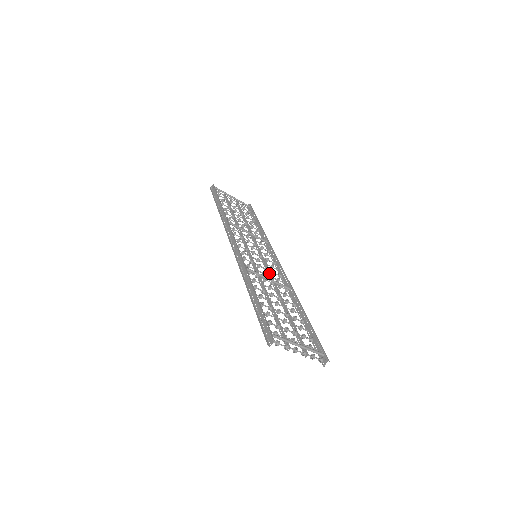
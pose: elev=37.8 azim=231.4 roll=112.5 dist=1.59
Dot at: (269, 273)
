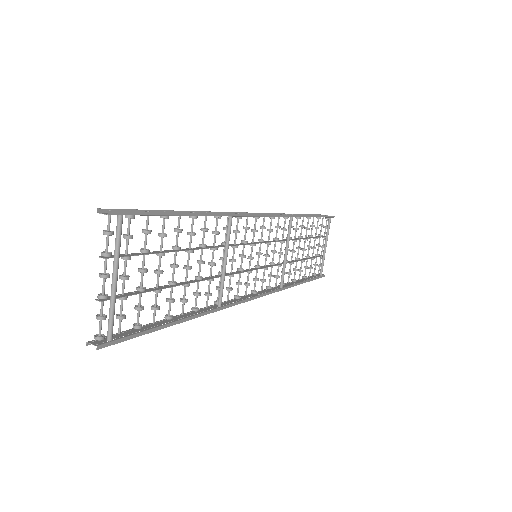
Dot at: (236, 272)
